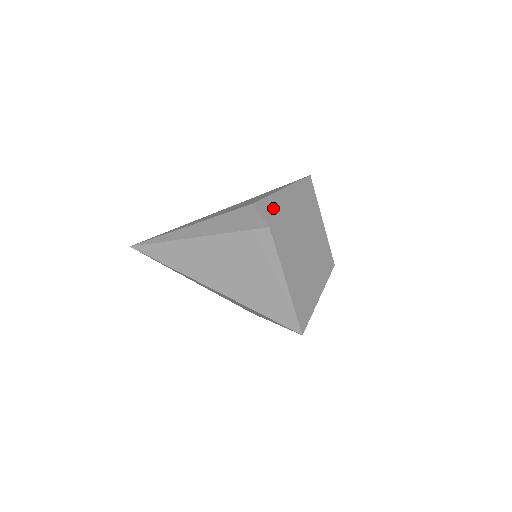
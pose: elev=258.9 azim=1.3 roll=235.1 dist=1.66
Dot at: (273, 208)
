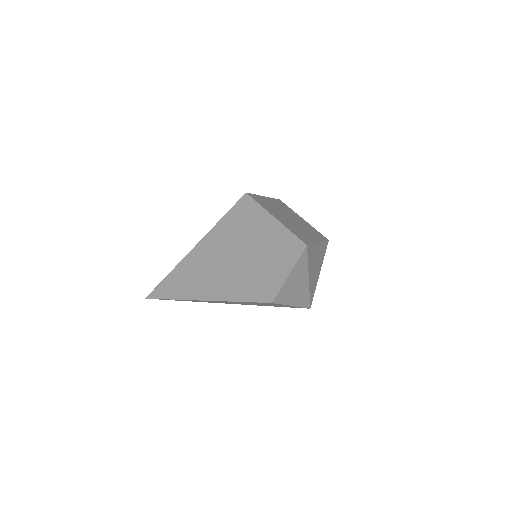
Dot at: occluded
